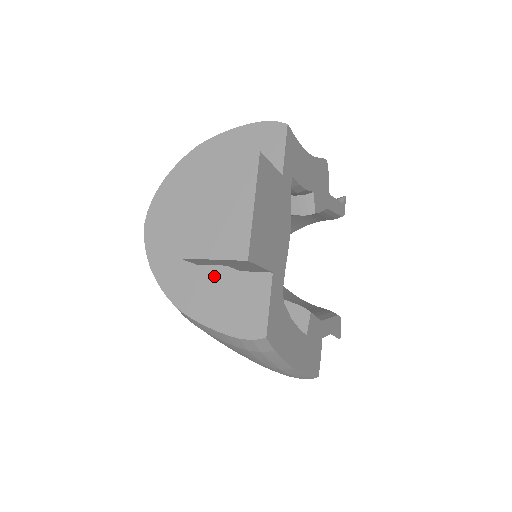
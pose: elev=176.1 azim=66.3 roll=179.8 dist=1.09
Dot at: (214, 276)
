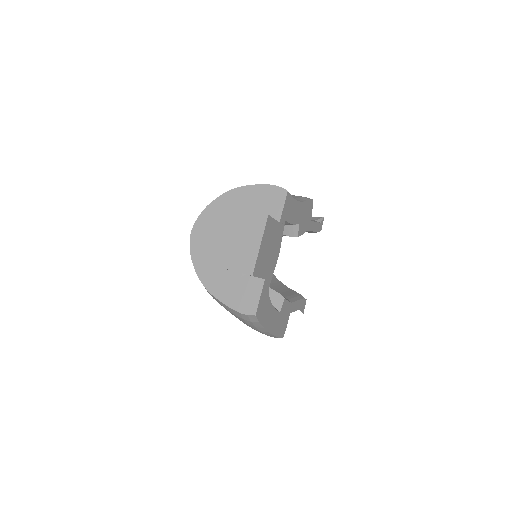
Dot at: (230, 274)
